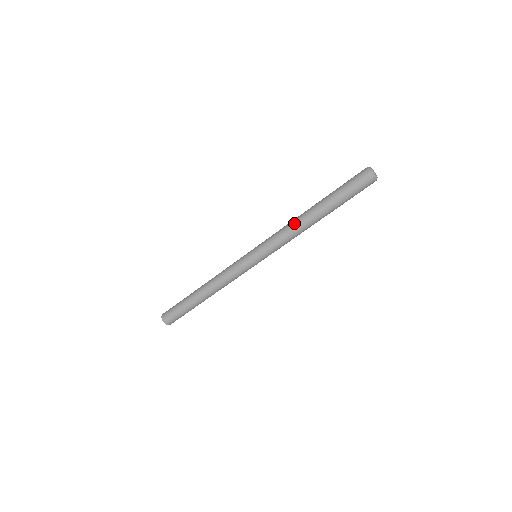
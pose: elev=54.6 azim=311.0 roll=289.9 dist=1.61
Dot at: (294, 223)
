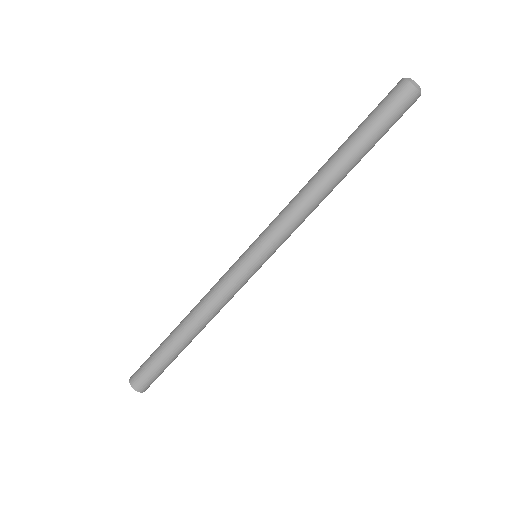
Dot at: (310, 194)
